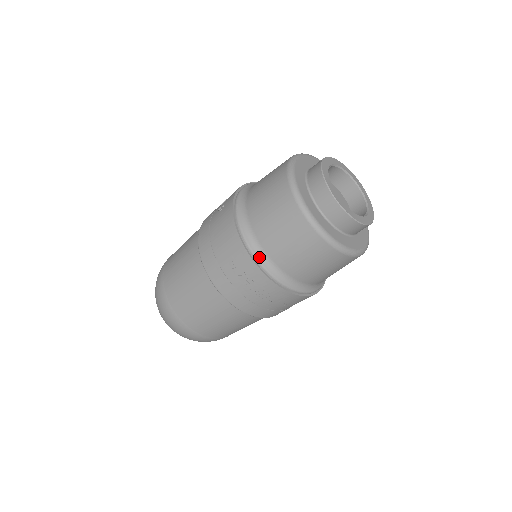
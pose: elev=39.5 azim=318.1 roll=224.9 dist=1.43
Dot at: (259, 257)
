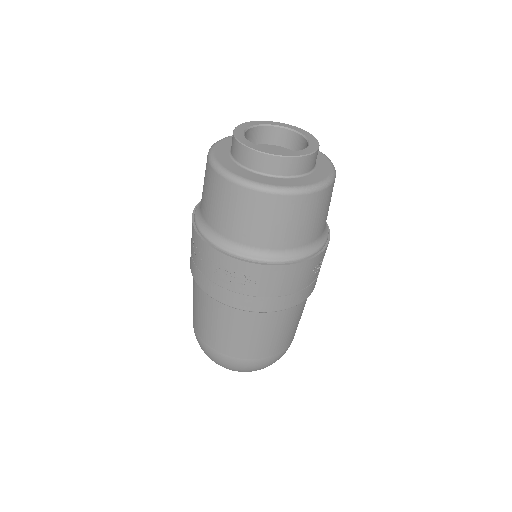
Dot at: (202, 229)
